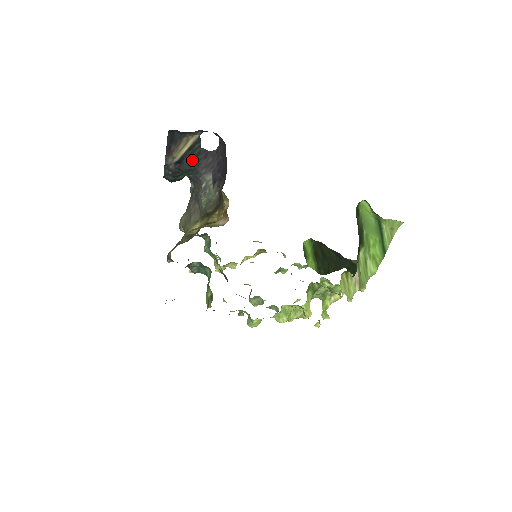
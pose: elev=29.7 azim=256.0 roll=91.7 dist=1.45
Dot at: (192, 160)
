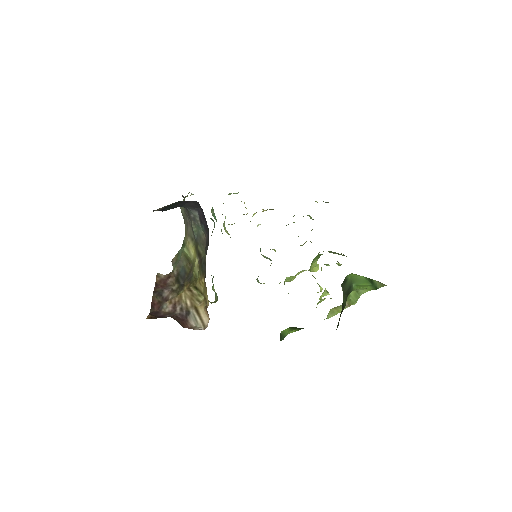
Dot at: (173, 206)
